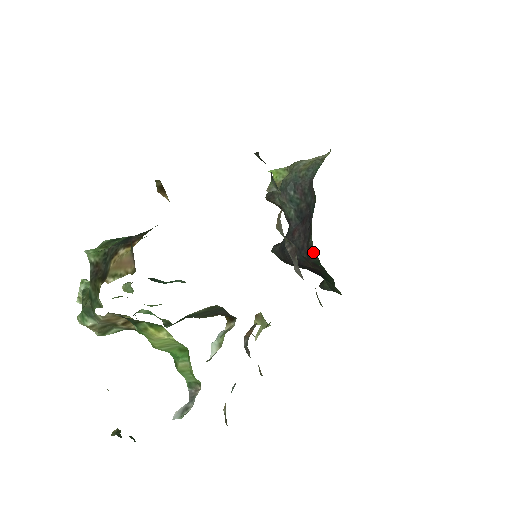
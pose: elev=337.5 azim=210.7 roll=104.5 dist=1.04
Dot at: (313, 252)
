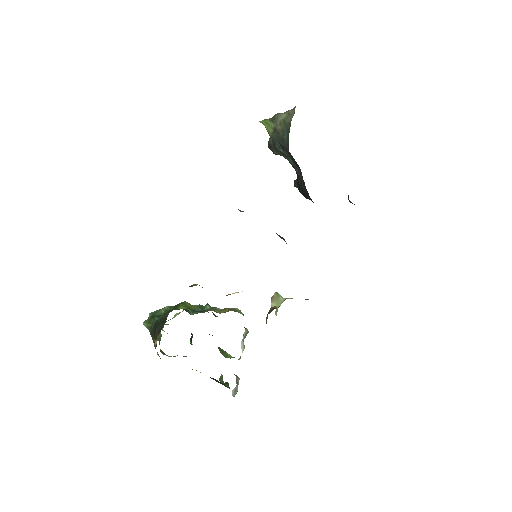
Dot at: occluded
